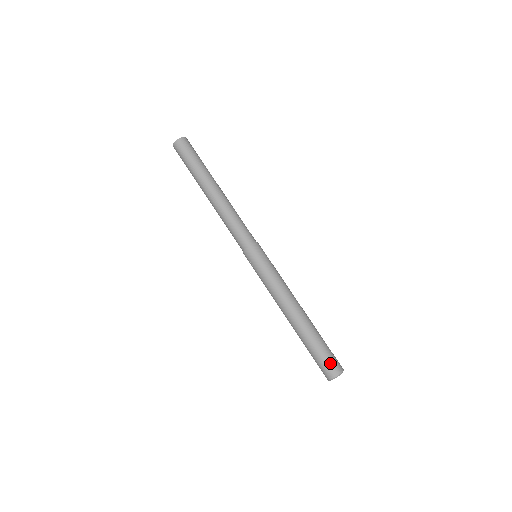
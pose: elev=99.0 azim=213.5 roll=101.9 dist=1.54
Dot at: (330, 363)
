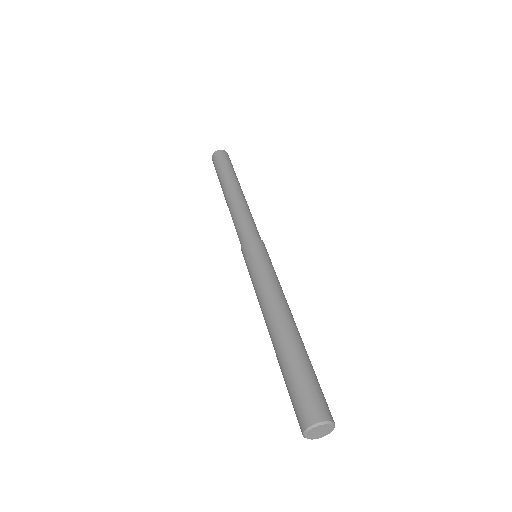
Dot at: (320, 398)
